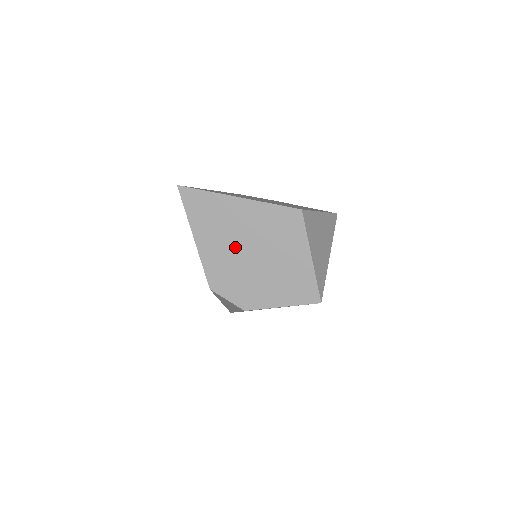
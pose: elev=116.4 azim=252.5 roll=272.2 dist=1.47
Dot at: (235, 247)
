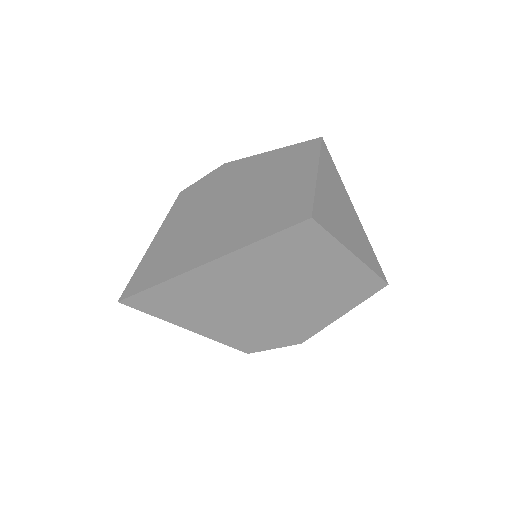
Dot at: (249, 306)
